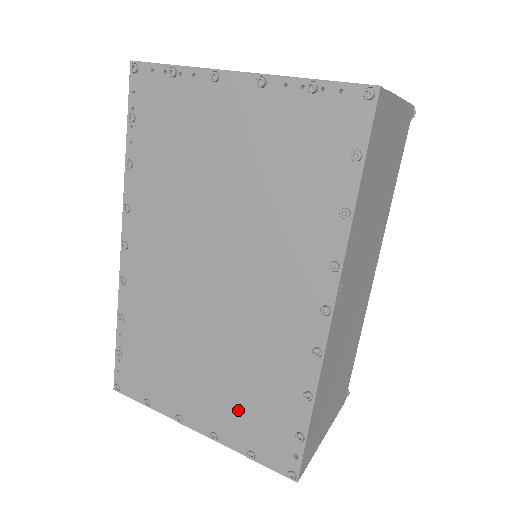
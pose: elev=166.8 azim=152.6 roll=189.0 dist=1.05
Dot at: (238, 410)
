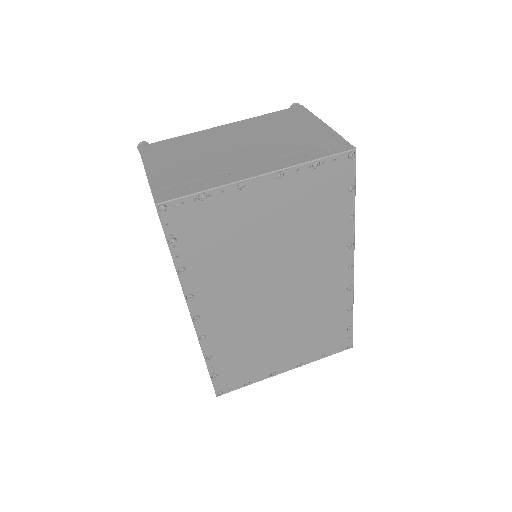
Dot at: (311, 343)
